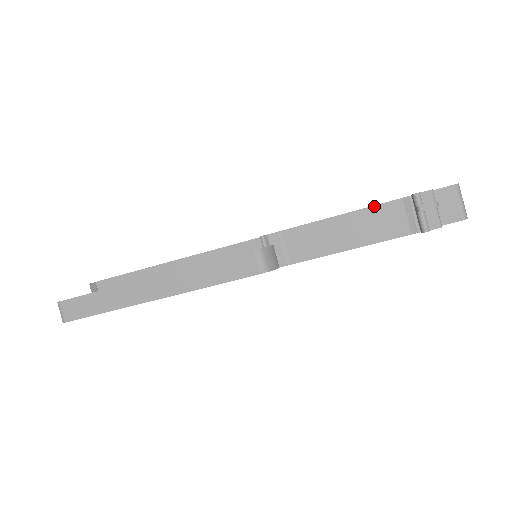
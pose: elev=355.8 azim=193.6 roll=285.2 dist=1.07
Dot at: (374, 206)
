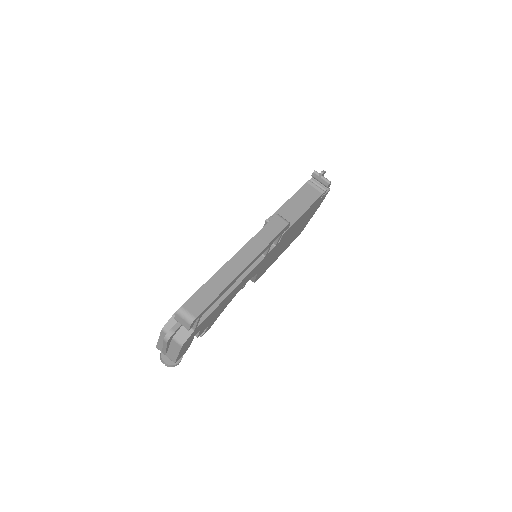
Dot at: (300, 189)
